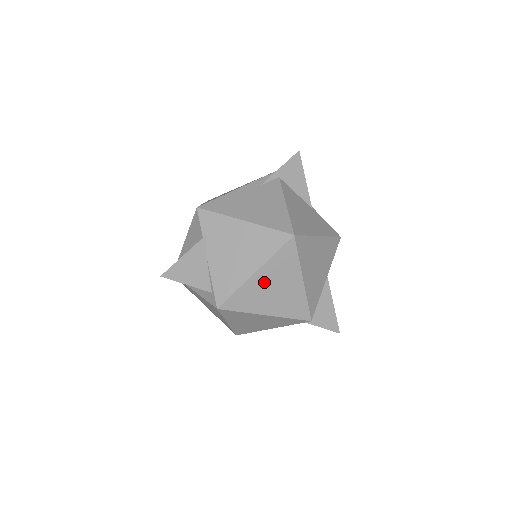
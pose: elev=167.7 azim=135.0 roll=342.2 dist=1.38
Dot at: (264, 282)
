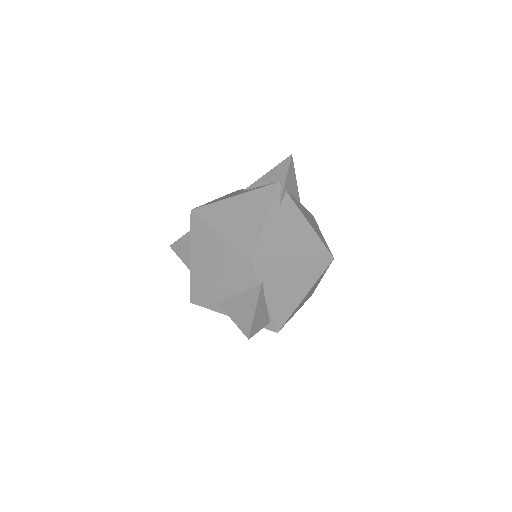
Dot at: occluded
